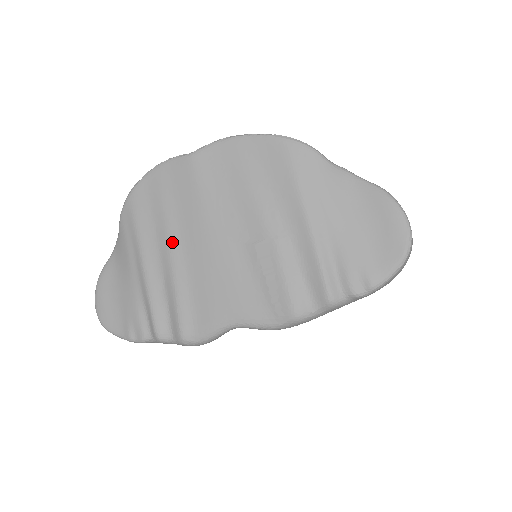
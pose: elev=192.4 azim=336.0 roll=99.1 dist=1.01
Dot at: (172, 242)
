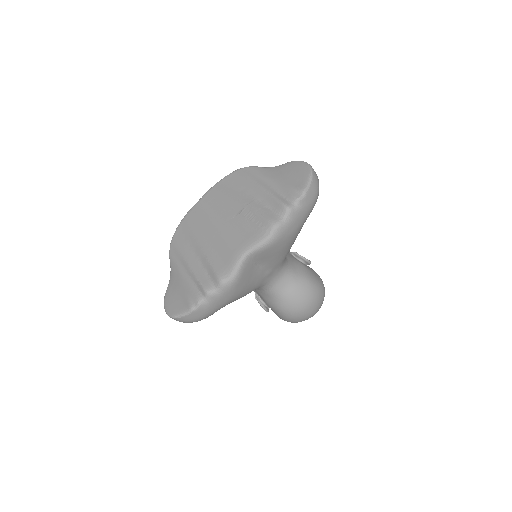
Dot at: (200, 242)
